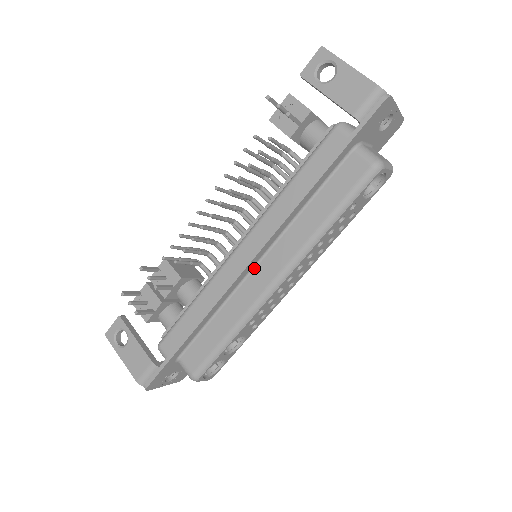
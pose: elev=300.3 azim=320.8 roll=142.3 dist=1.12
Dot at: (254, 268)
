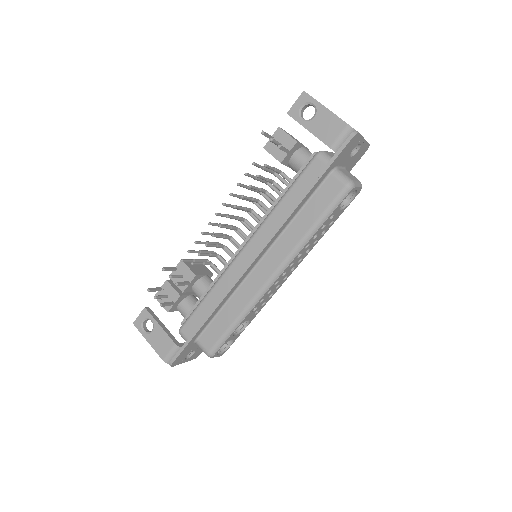
Dot at: (255, 266)
